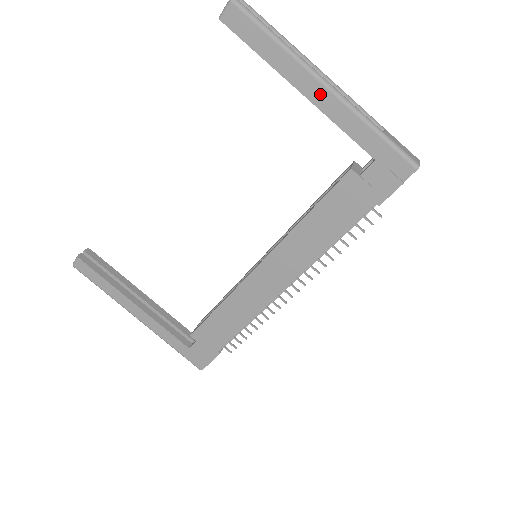
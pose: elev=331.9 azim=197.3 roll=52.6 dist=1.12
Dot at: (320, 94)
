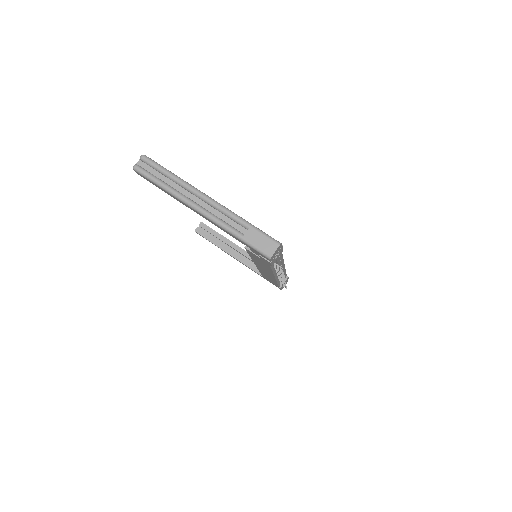
Dot at: (201, 215)
